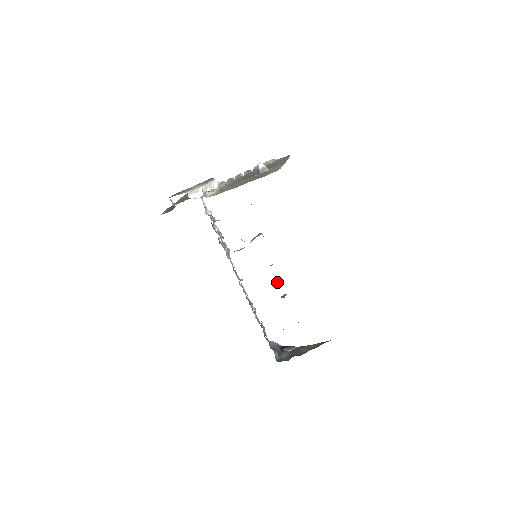
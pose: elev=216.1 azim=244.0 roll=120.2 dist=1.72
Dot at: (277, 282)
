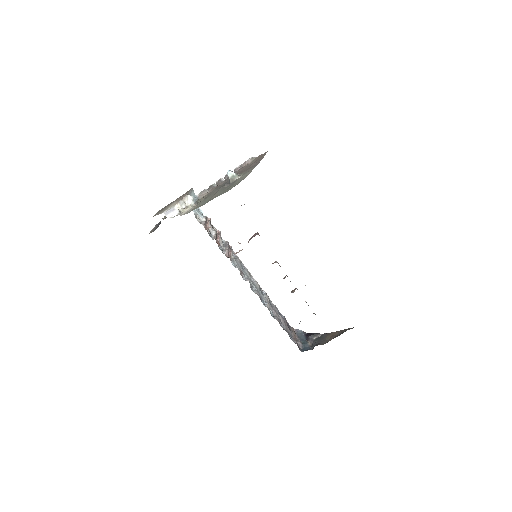
Dot at: (284, 278)
